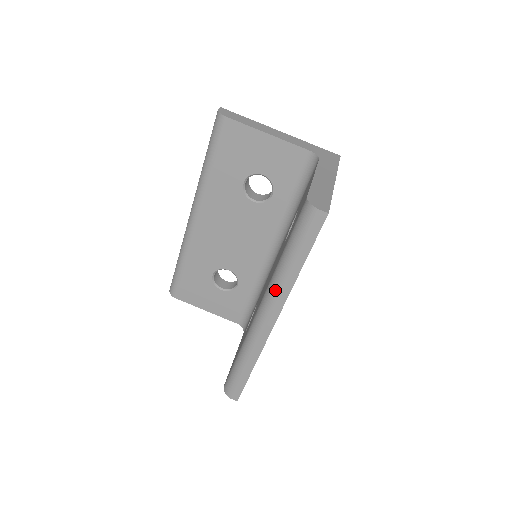
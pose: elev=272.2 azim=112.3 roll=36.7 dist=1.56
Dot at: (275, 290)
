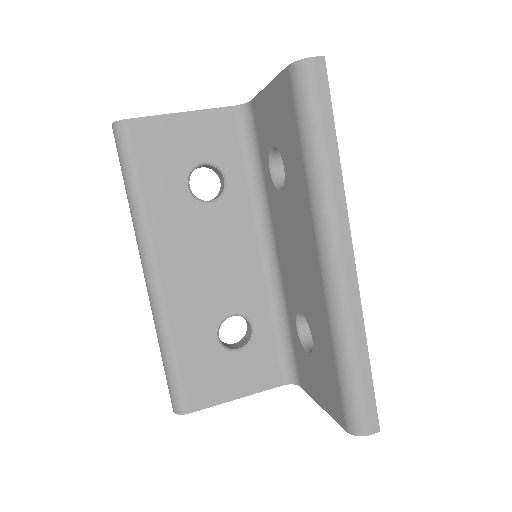
Dot at: (327, 205)
